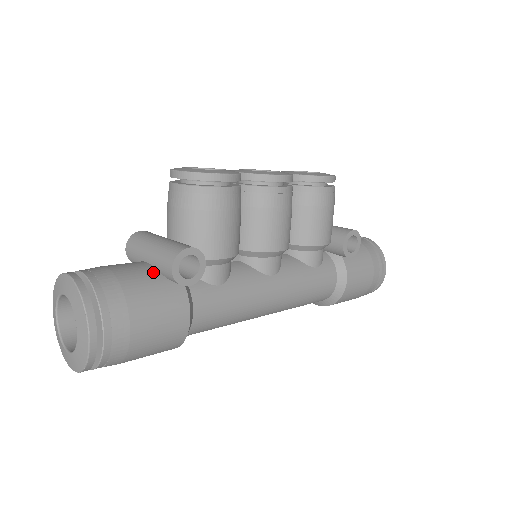
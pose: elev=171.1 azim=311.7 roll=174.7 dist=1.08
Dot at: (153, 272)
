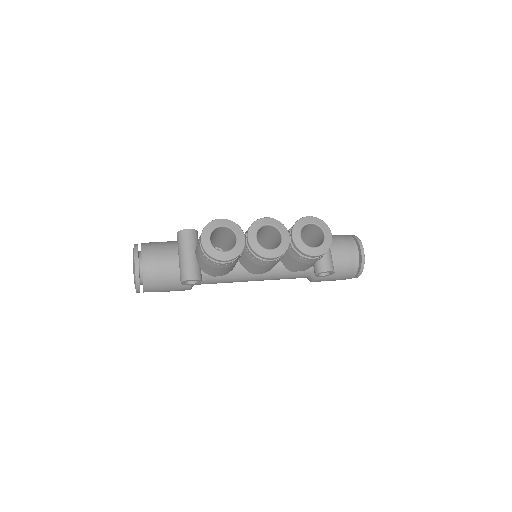
Dot at: (177, 270)
